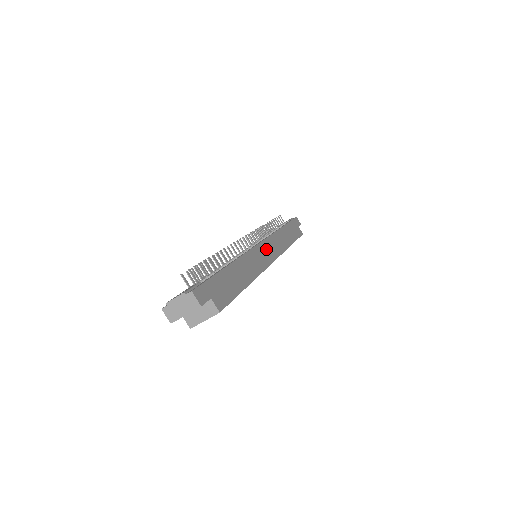
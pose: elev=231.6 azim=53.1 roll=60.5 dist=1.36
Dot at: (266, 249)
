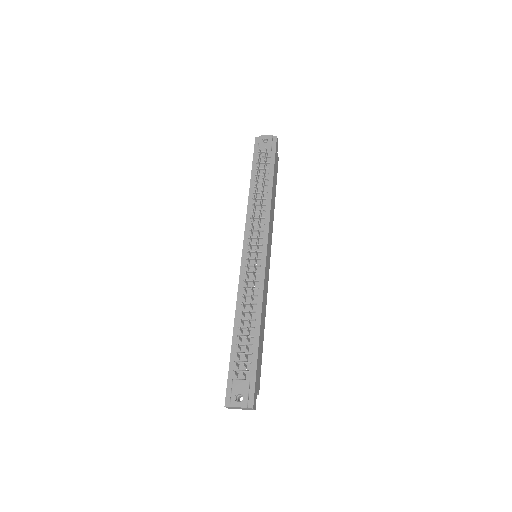
Dot at: (268, 257)
